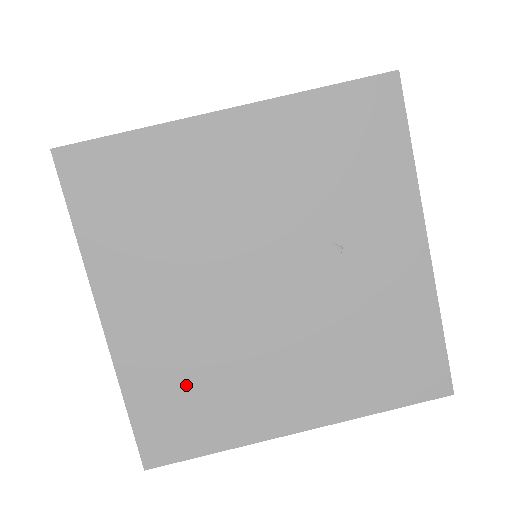
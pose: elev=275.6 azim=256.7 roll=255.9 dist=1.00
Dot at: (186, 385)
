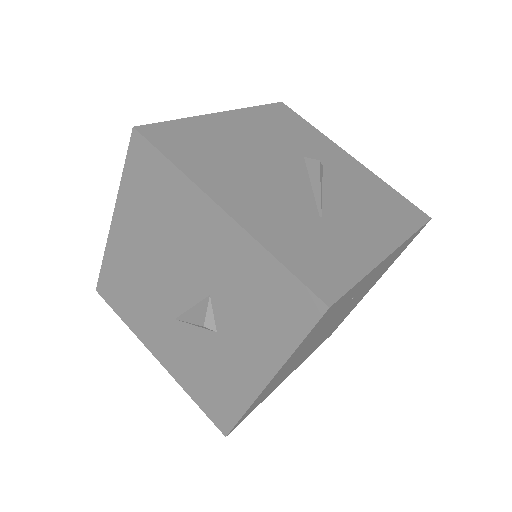
Dot at: occluded
